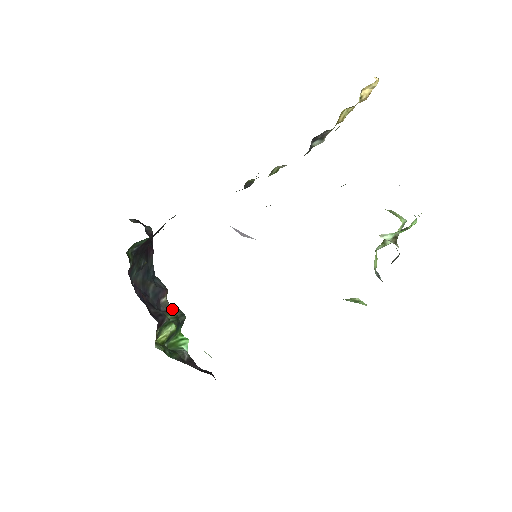
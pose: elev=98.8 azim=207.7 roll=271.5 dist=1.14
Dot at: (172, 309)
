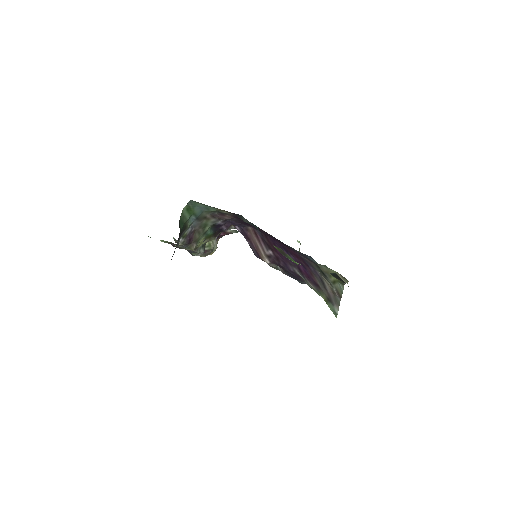
Dot at: occluded
